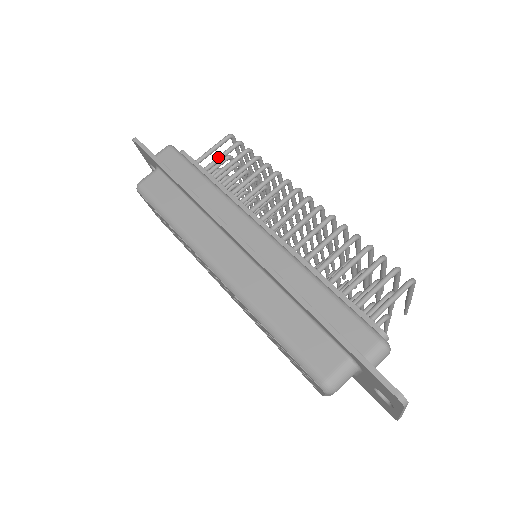
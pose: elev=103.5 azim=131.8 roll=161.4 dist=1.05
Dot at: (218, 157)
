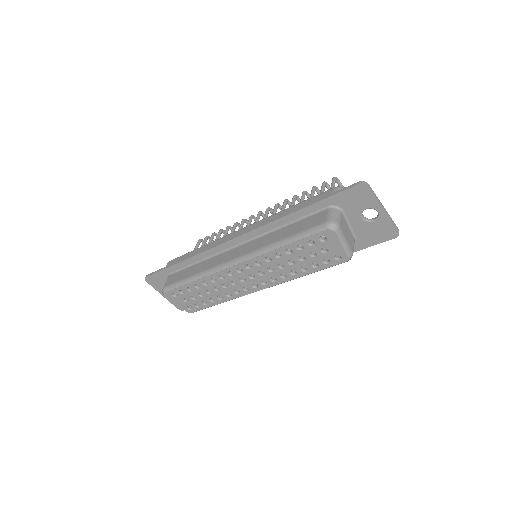
Dot at: occluded
